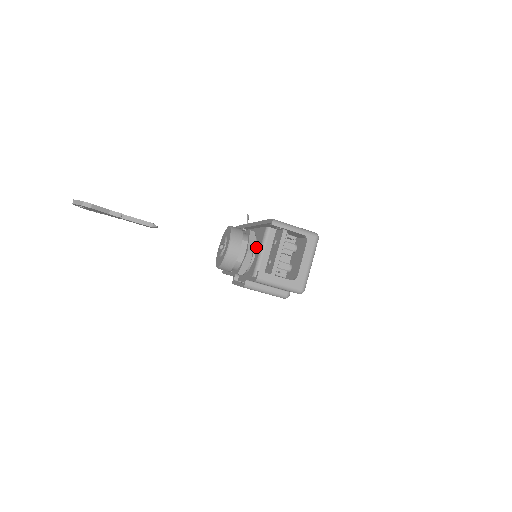
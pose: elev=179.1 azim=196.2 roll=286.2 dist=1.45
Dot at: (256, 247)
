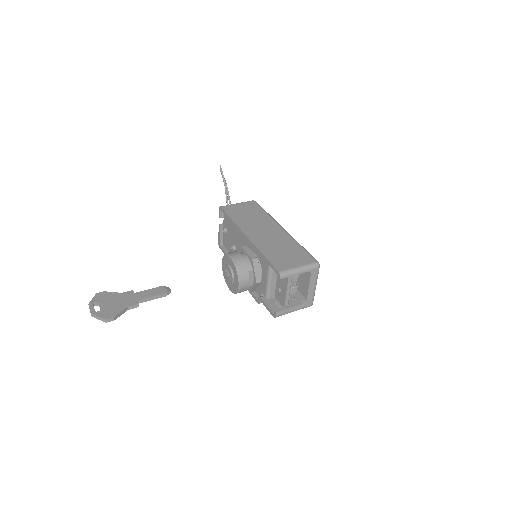
Dot at: (261, 271)
